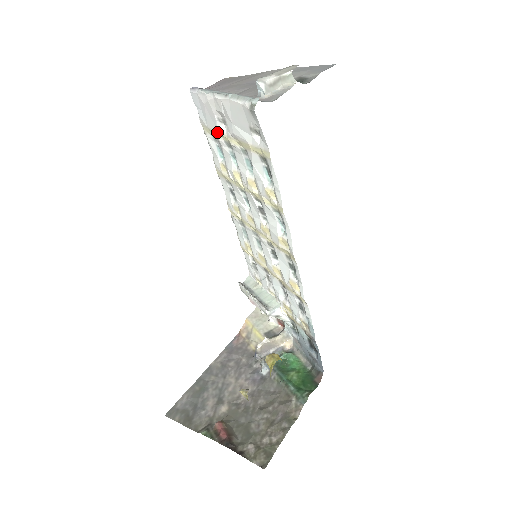
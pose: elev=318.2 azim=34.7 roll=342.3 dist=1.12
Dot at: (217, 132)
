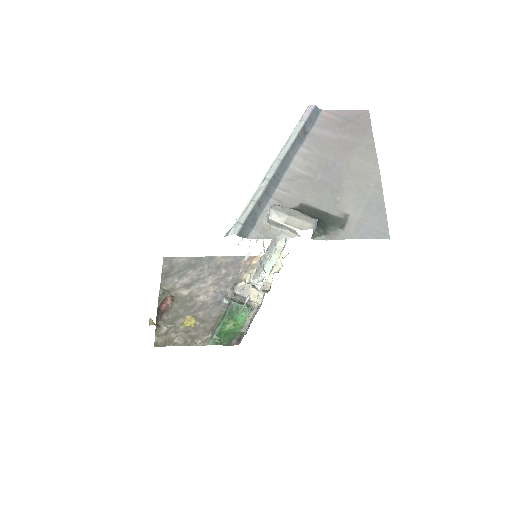
Dot at: occluded
